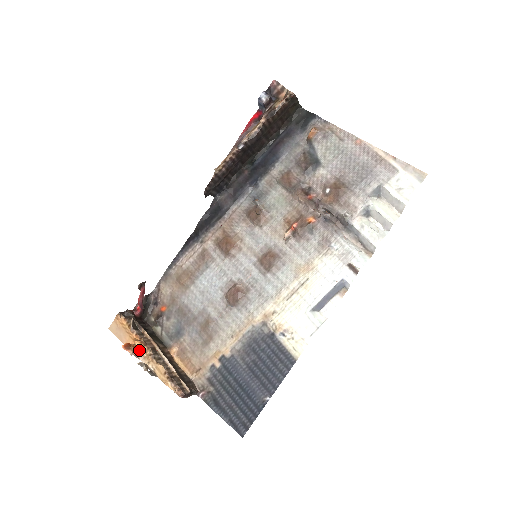
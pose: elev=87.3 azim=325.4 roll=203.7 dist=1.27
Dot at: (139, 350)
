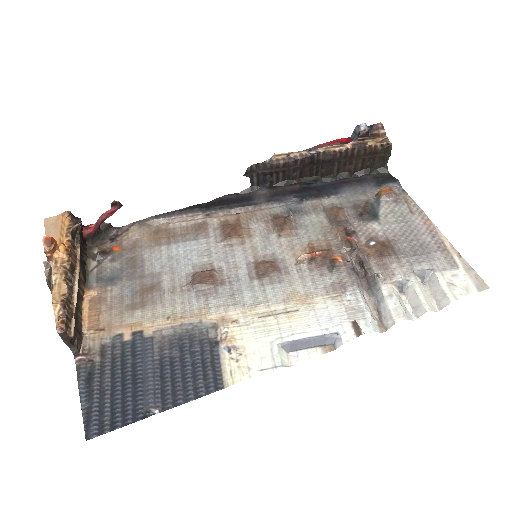
Dot at: (57, 256)
